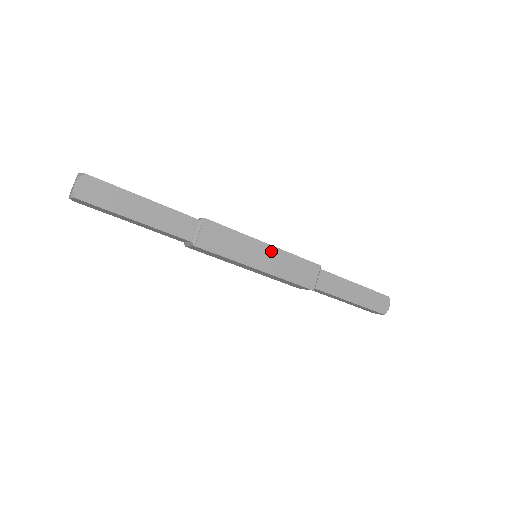
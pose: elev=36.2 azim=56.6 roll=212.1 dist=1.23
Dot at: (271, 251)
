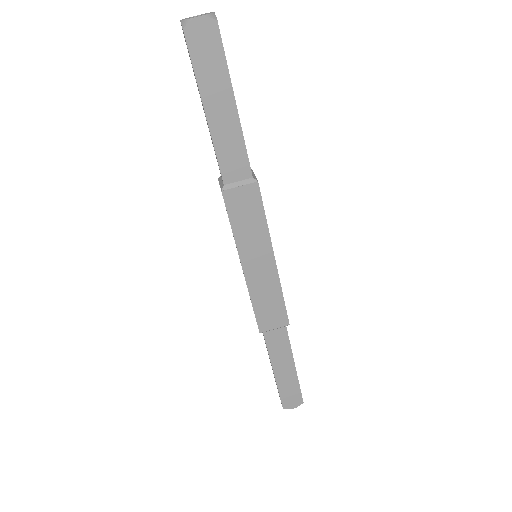
Dot at: occluded
